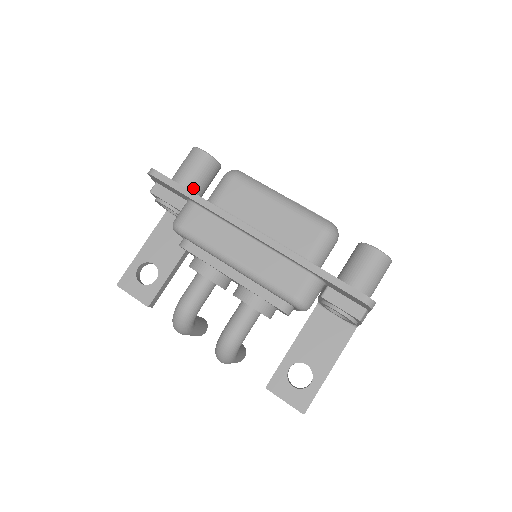
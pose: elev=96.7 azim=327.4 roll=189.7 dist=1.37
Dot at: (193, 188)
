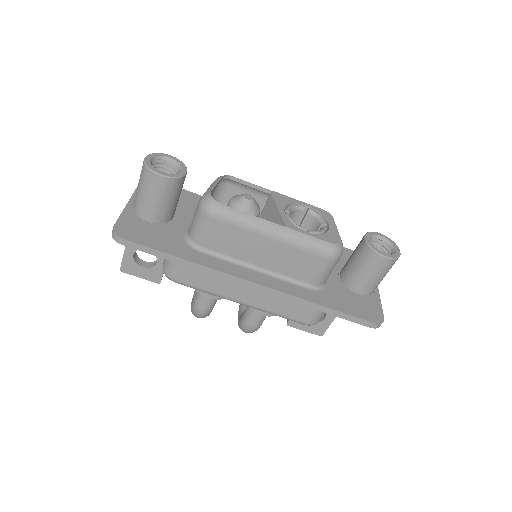
Dot at: (166, 215)
